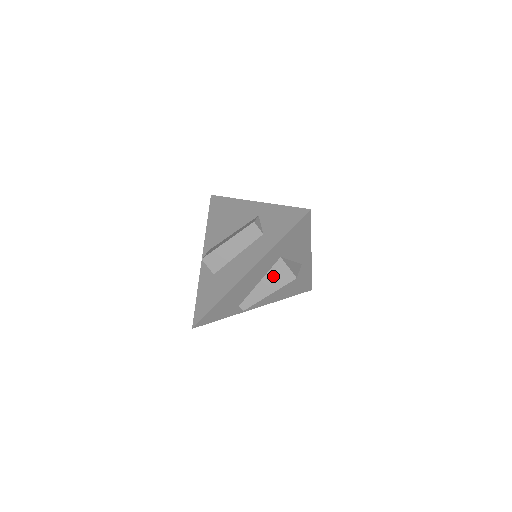
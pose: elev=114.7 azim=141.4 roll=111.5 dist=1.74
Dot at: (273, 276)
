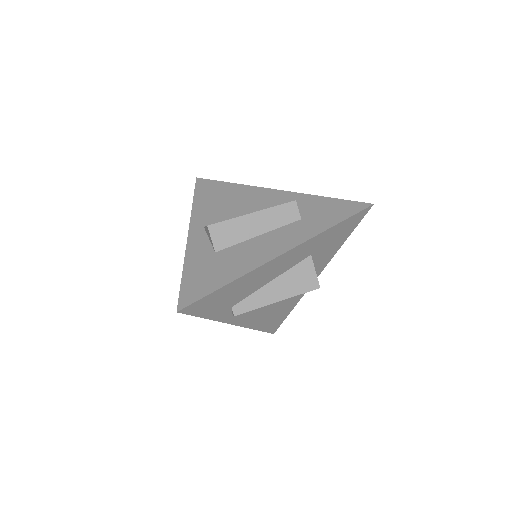
Dot at: (293, 277)
